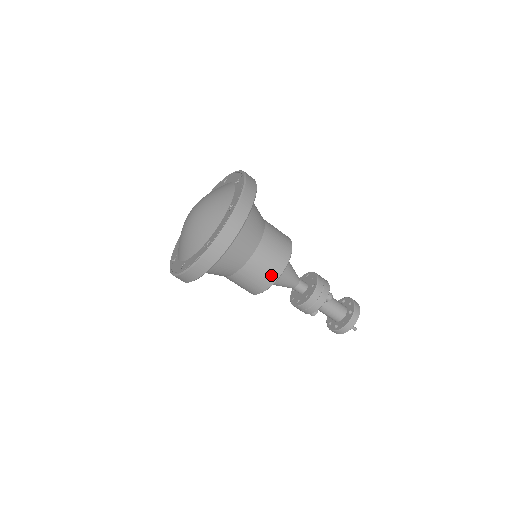
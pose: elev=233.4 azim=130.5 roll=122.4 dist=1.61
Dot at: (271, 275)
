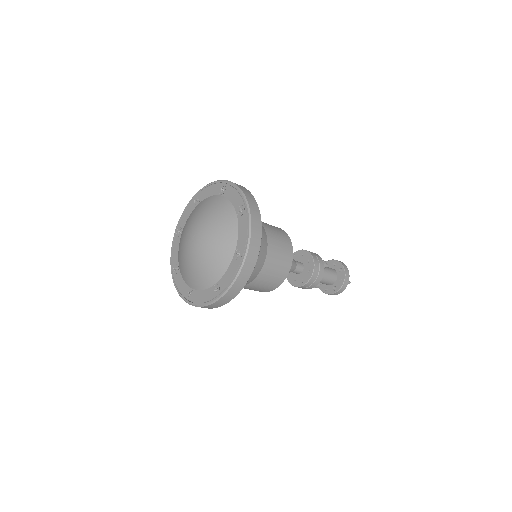
Dot at: (286, 263)
